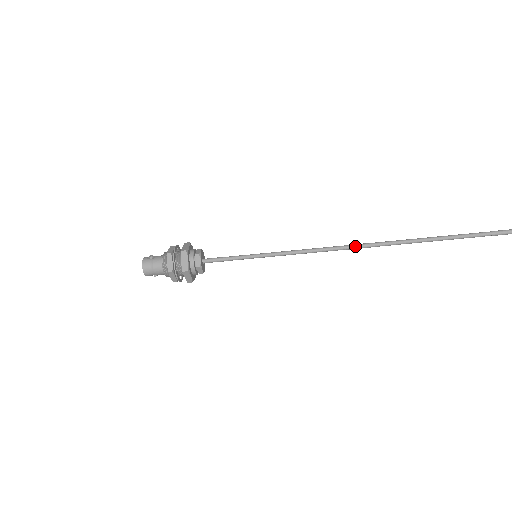
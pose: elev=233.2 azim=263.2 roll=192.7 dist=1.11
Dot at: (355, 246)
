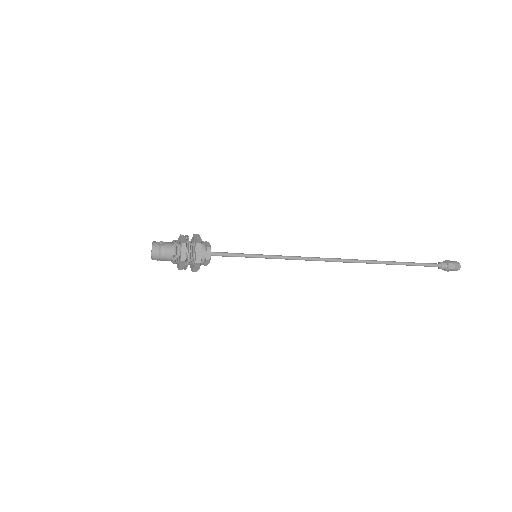
Dot at: (335, 260)
